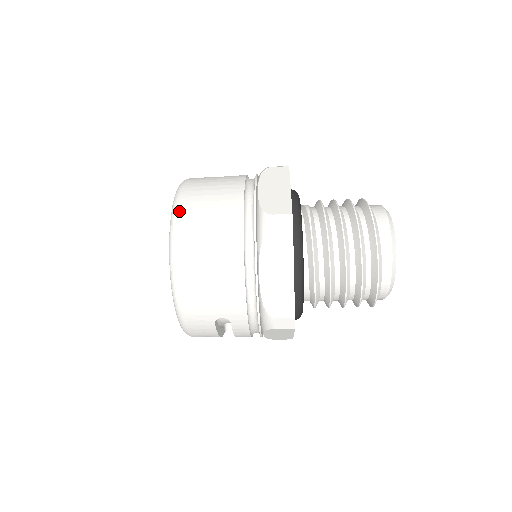
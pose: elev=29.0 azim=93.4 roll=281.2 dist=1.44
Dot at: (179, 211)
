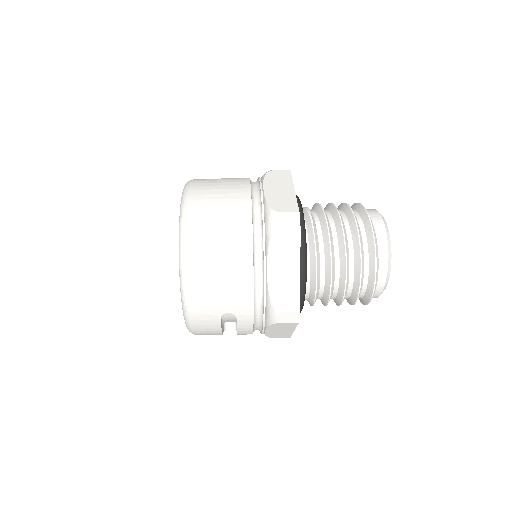
Dot at: (189, 208)
